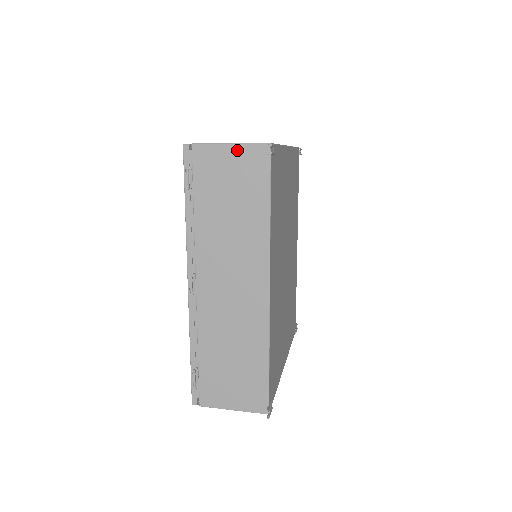
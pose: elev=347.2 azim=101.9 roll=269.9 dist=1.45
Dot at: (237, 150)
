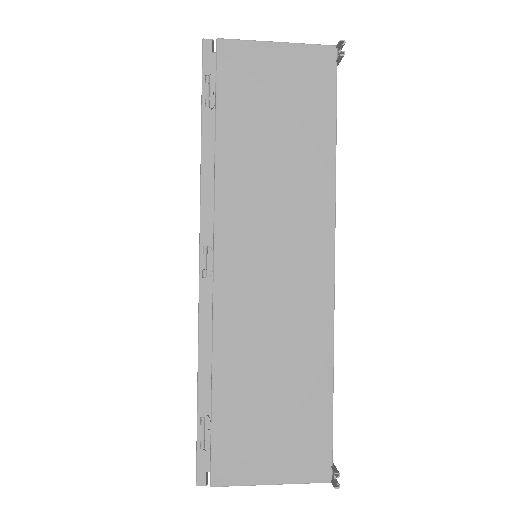
Dot at: (288, 52)
